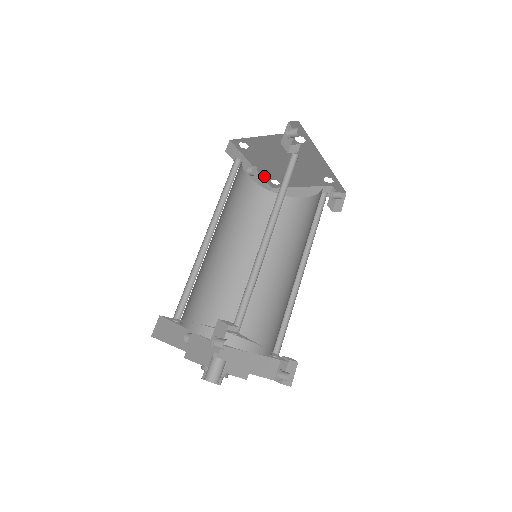
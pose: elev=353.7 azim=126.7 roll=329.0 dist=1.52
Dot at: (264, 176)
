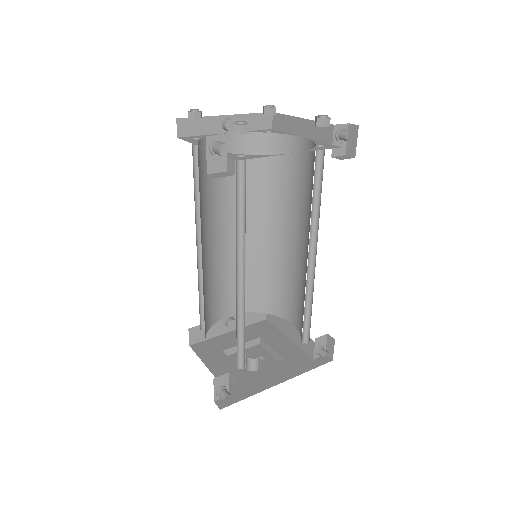
Dot at: (251, 113)
